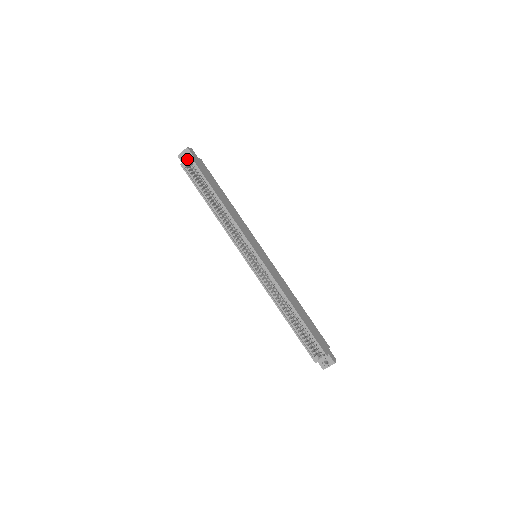
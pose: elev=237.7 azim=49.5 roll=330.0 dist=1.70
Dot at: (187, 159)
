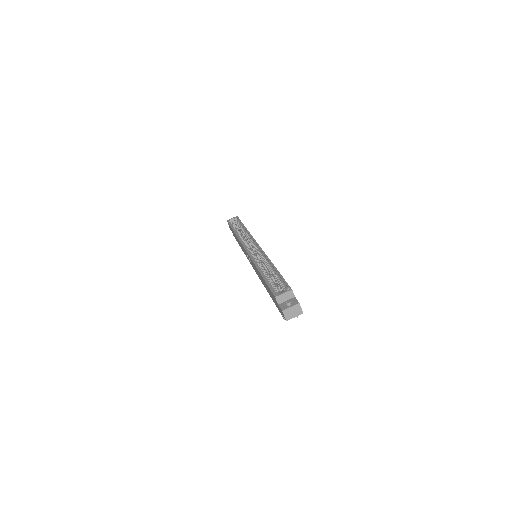
Dot at: (234, 217)
